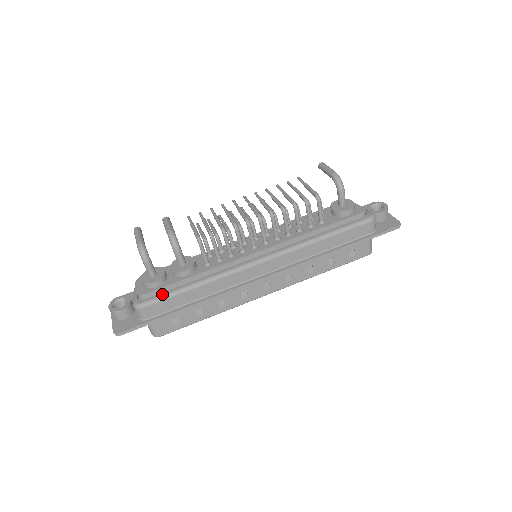
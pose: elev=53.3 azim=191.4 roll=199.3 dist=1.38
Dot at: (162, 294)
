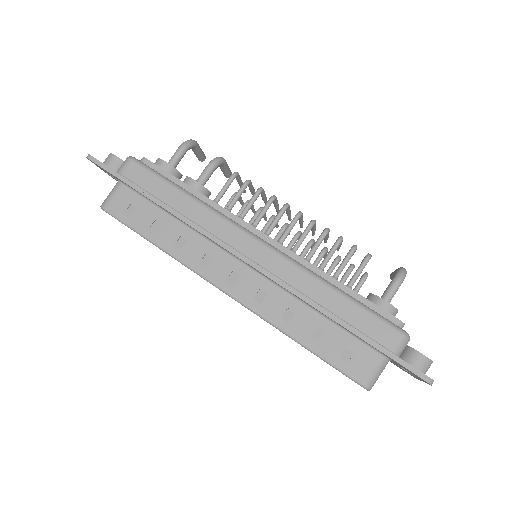
Dot at: (157, 171)
